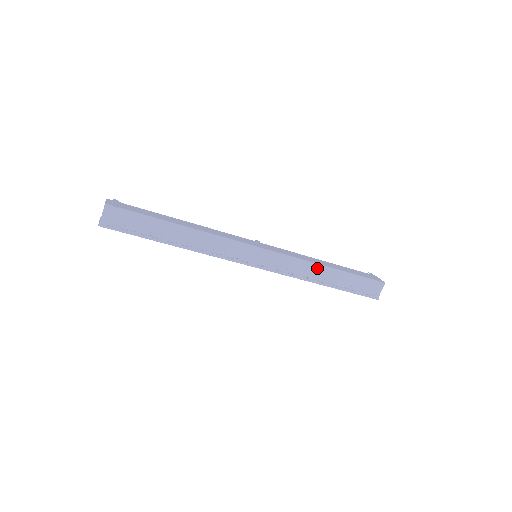
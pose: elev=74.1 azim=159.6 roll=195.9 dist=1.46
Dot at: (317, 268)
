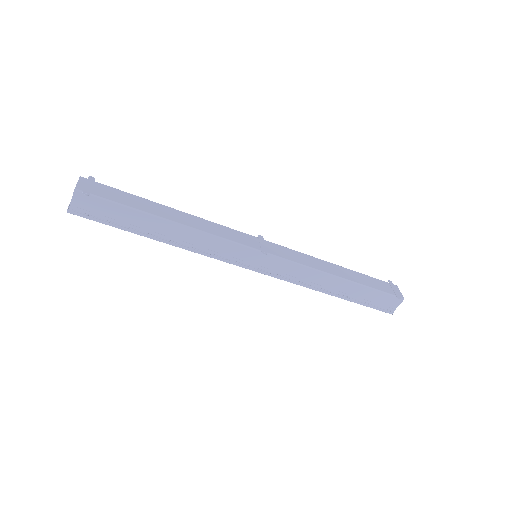
Dot at: (326, 277)
